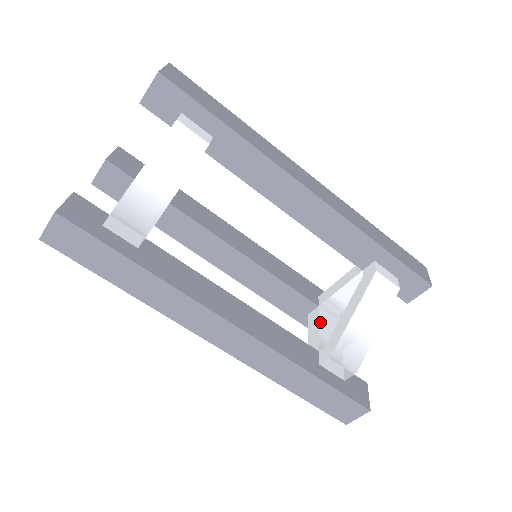
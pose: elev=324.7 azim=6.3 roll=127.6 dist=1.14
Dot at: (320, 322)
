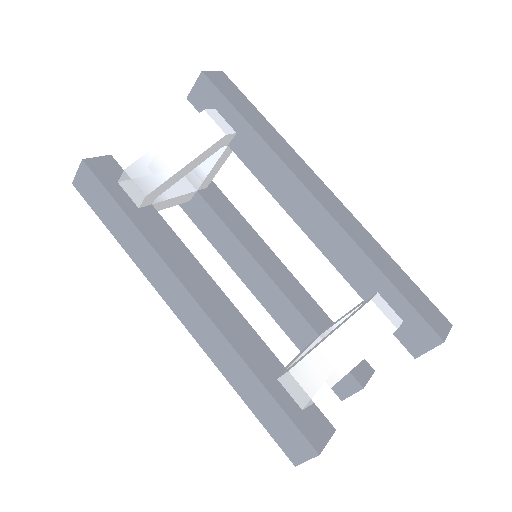
Dot at: (310, 348)
